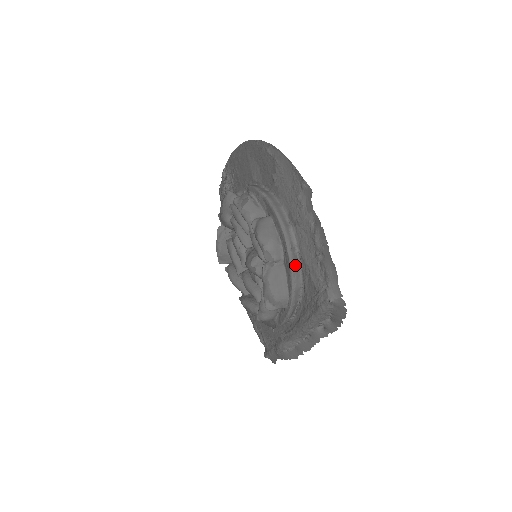
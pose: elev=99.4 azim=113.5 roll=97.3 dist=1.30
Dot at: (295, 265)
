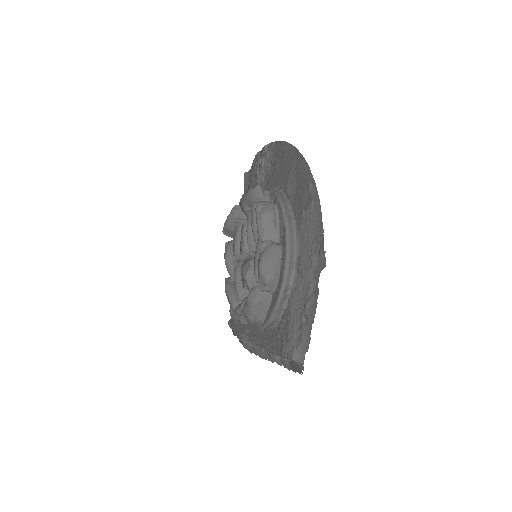
Dot at: (281, 305)
